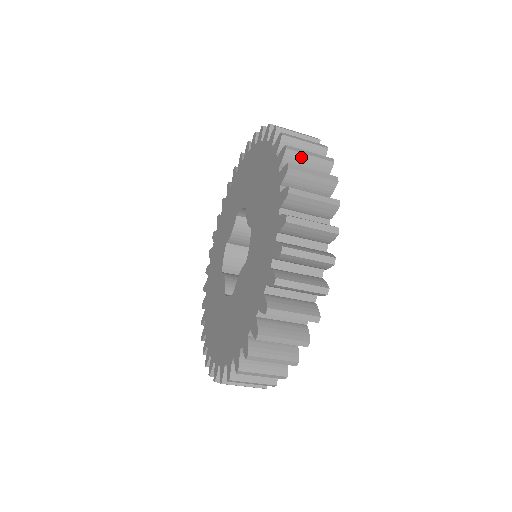
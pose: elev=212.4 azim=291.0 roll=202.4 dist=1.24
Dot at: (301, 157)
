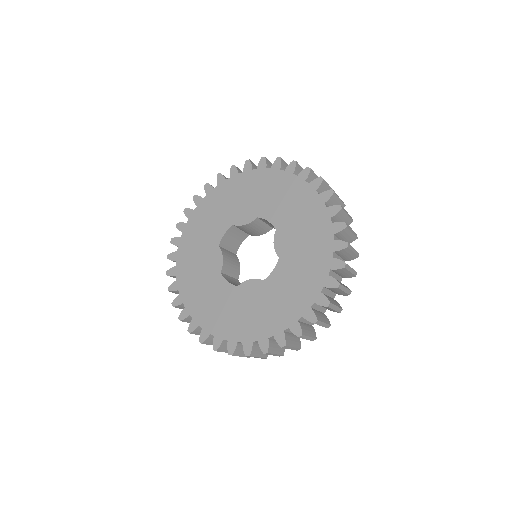
Dot at: (349, 252)
